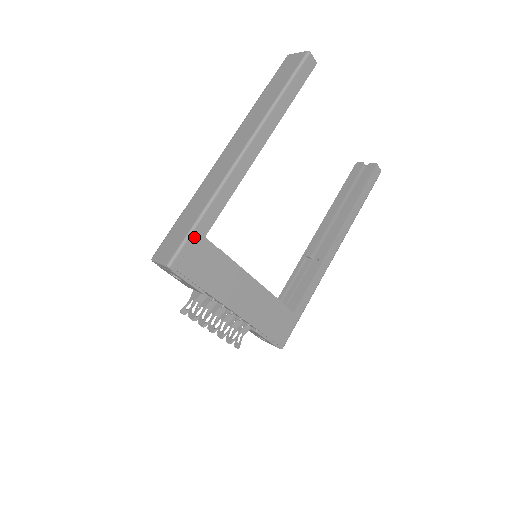
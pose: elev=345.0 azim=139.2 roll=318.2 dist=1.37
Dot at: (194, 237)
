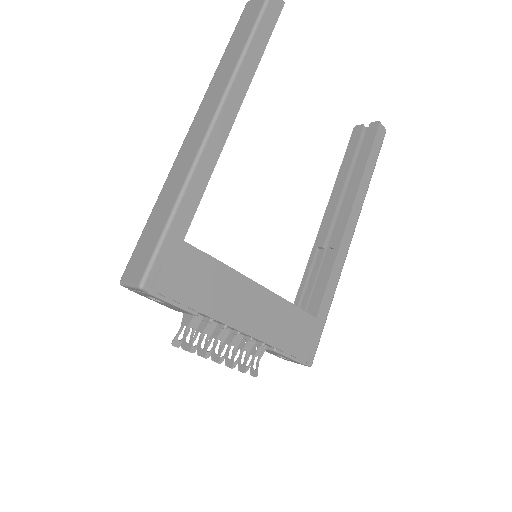
Dot at: (168, 243)
